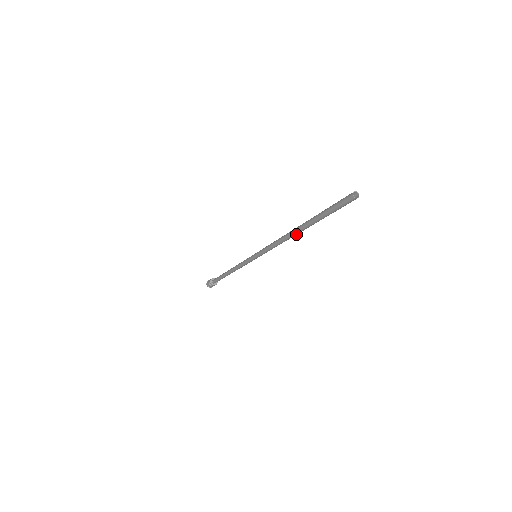
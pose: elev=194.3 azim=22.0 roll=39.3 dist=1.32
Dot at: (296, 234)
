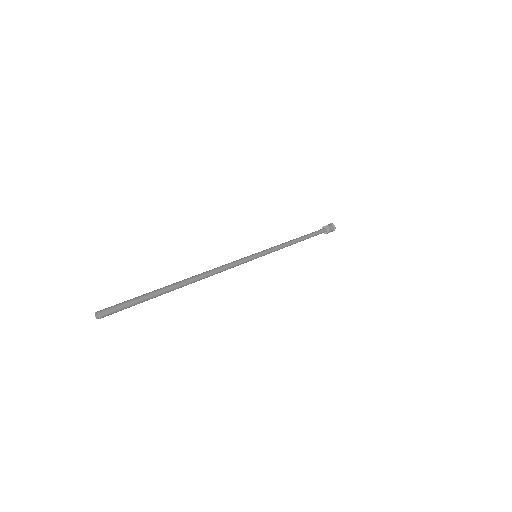
Dot at: (193, 282)
